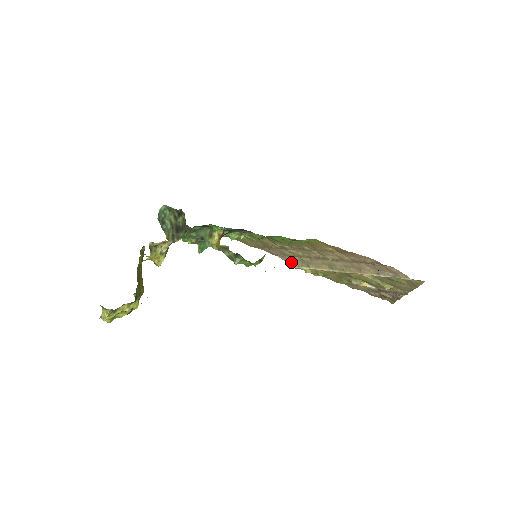
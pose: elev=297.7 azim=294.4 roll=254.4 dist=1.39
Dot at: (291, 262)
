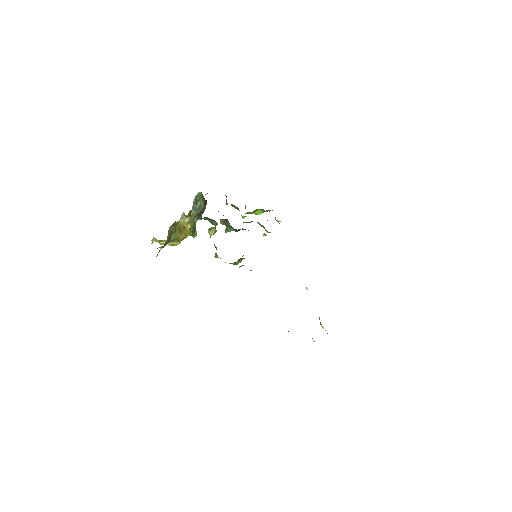
Dot at: occluded
